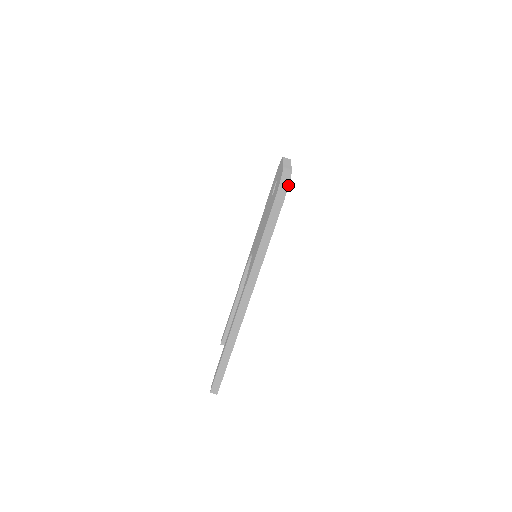
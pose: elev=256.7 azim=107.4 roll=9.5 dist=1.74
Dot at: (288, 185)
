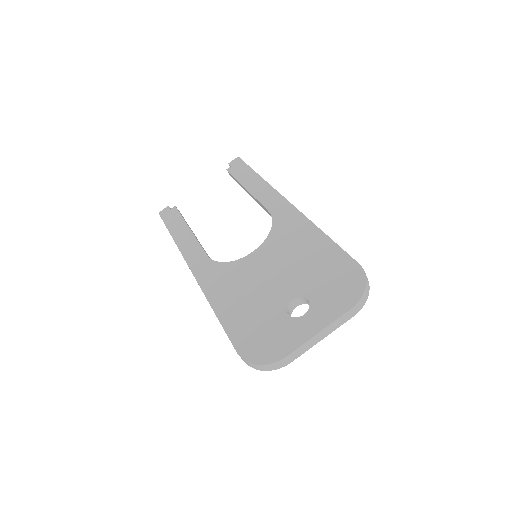
Dot at: occluded
